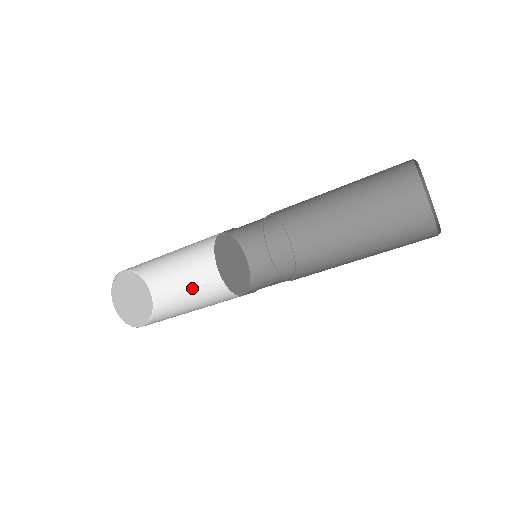
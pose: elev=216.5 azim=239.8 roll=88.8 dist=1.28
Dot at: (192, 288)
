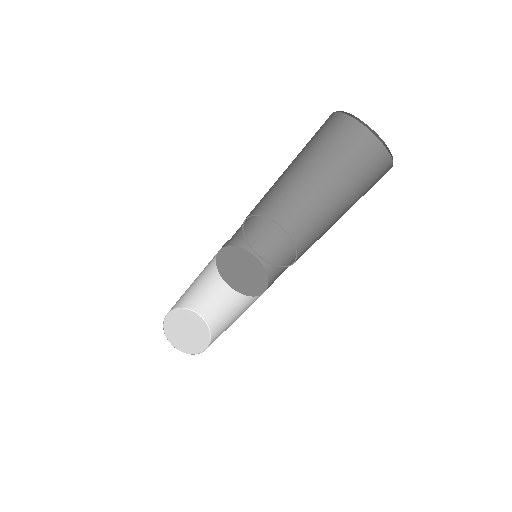
Dot at: (230, 302)
